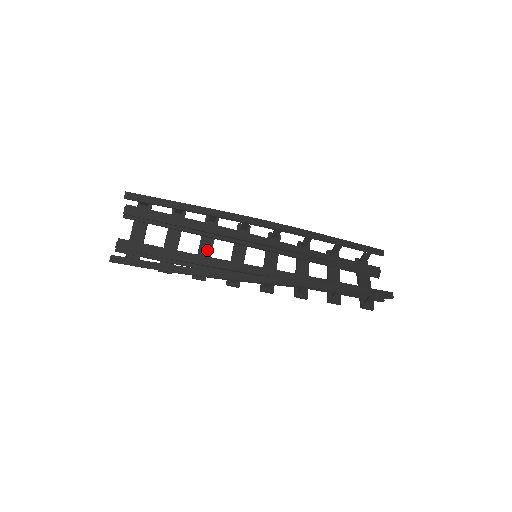
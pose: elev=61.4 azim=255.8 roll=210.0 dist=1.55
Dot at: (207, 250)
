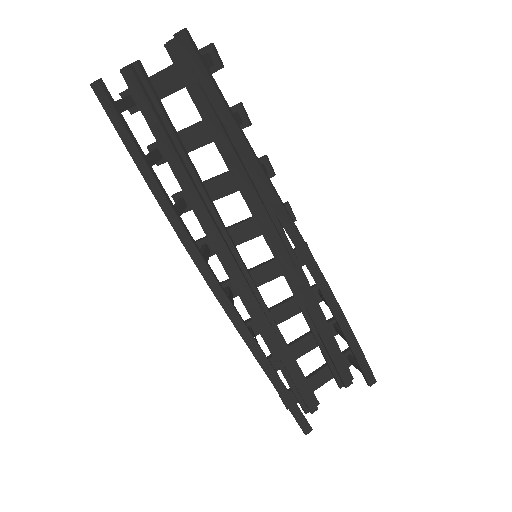
Dot at: (219, 190)
